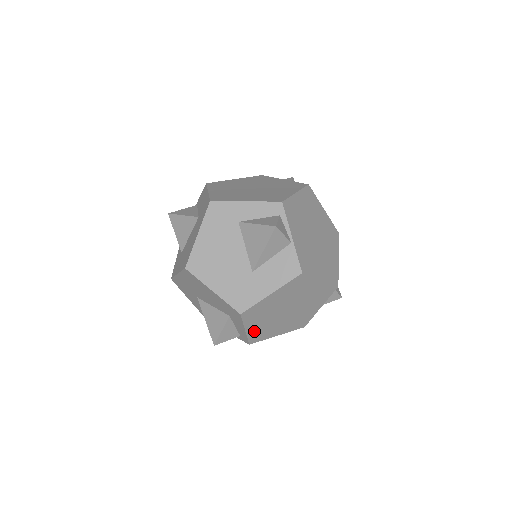
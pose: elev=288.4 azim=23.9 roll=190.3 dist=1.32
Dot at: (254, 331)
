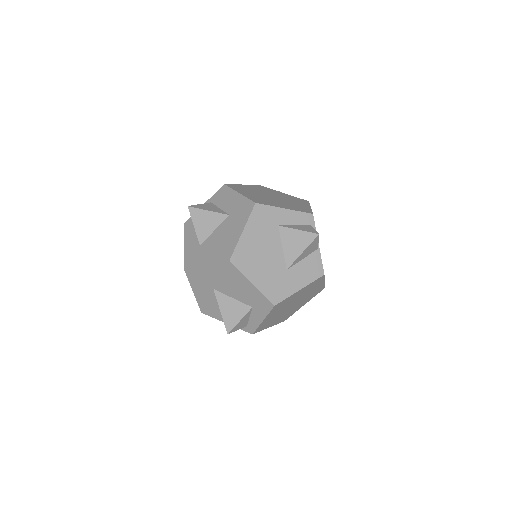
Dot at: (265, 322)
